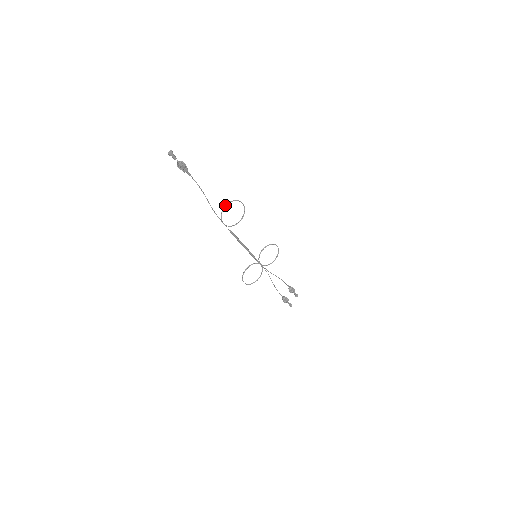
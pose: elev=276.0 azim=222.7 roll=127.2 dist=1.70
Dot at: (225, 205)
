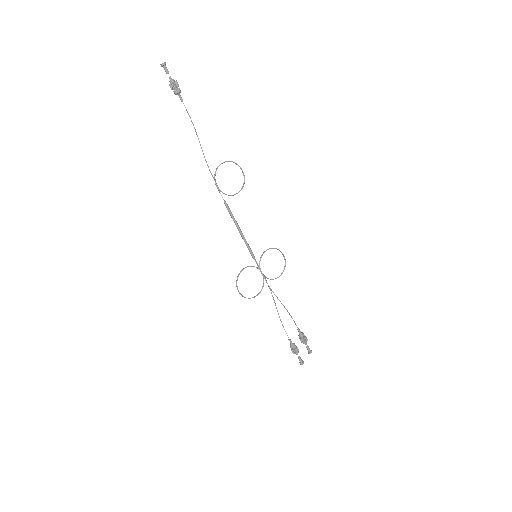
Dot at: (221, 163)
